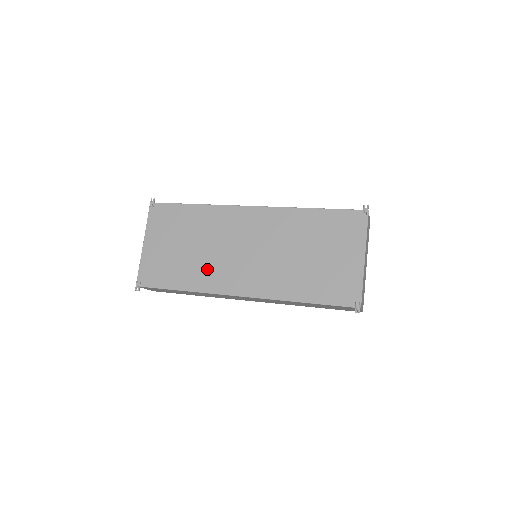
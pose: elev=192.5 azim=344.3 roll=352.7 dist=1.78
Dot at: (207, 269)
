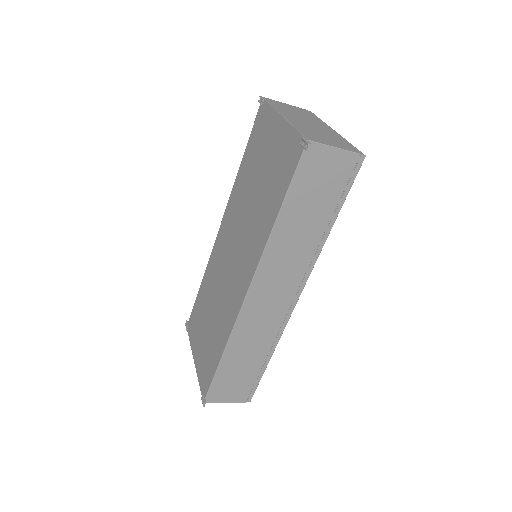
Dot at: (223, 313)
